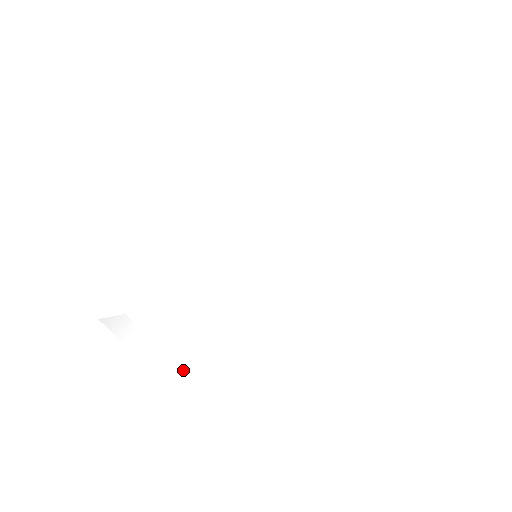
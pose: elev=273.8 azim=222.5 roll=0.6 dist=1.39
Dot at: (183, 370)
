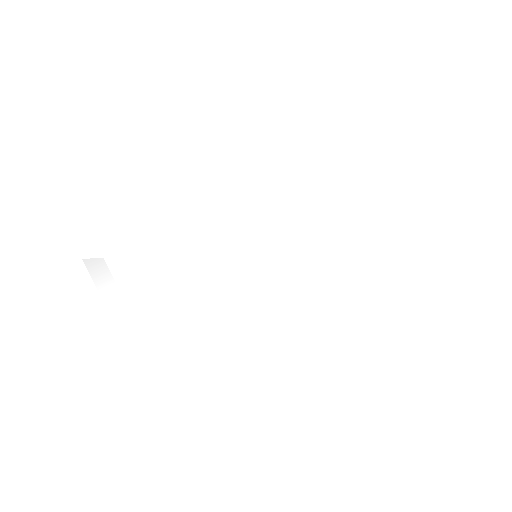
Dot at: (148, 340)
